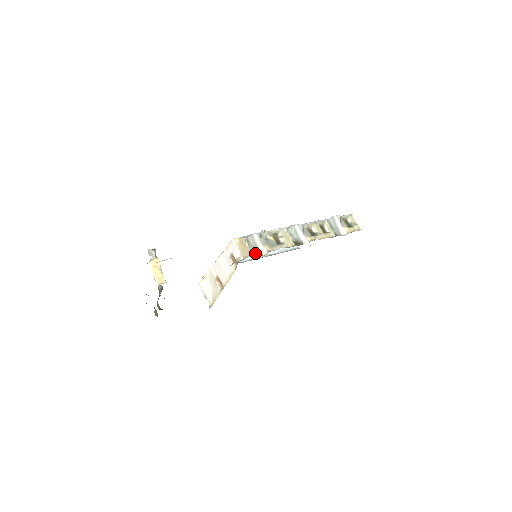
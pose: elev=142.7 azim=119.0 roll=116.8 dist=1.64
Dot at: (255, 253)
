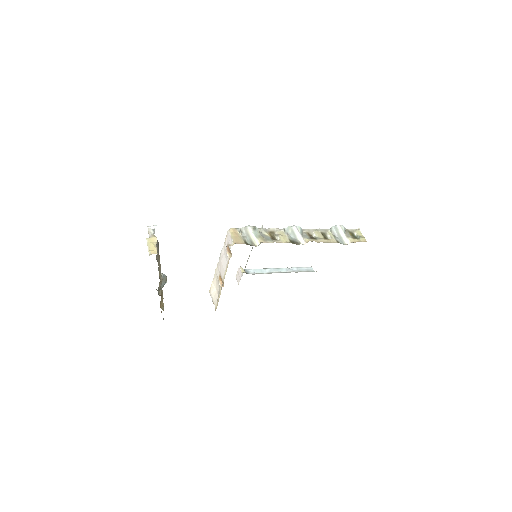
Dot at: (247, 243)
